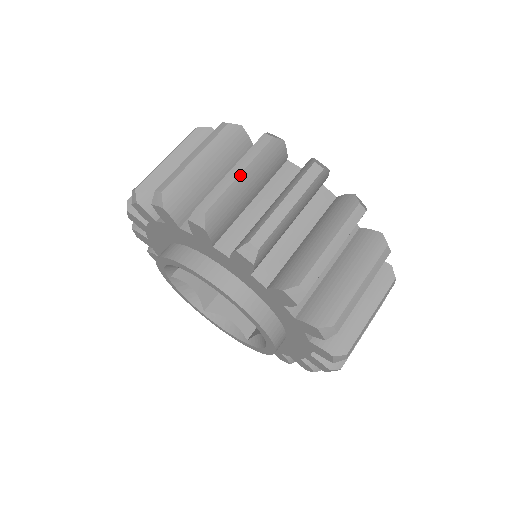
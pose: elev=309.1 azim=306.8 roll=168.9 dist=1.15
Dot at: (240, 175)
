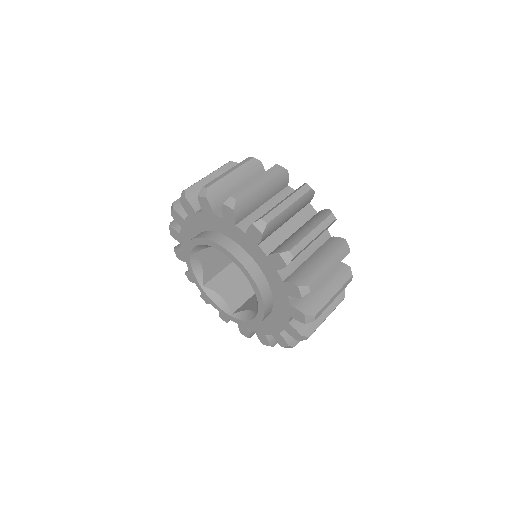
Dot at: (208, 176)
